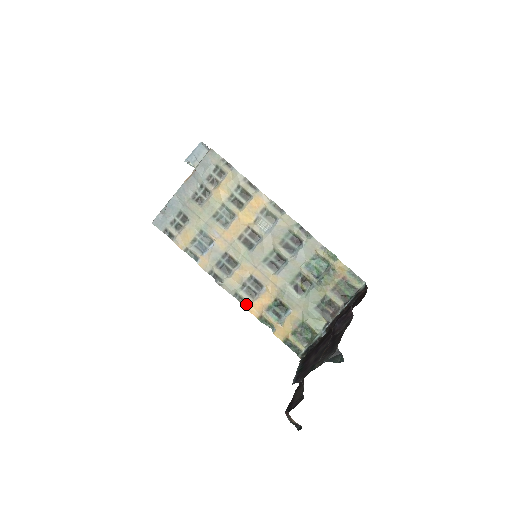
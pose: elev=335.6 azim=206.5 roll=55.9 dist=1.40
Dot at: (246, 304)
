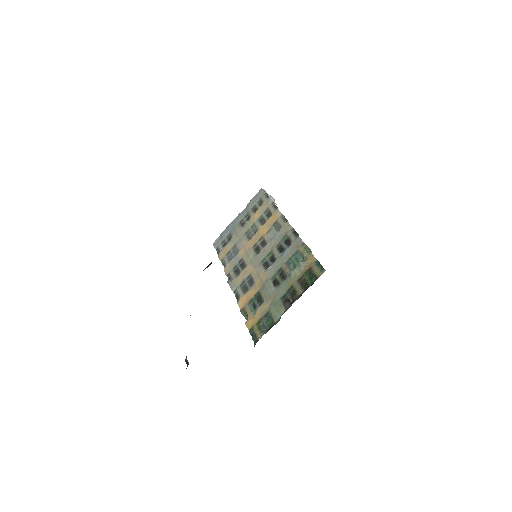
Dot at: (239, 299)
